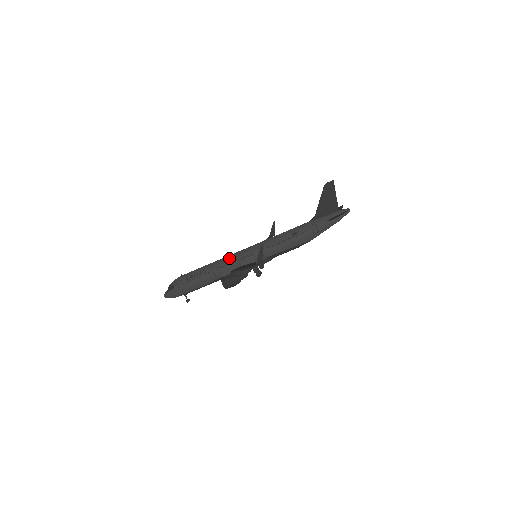
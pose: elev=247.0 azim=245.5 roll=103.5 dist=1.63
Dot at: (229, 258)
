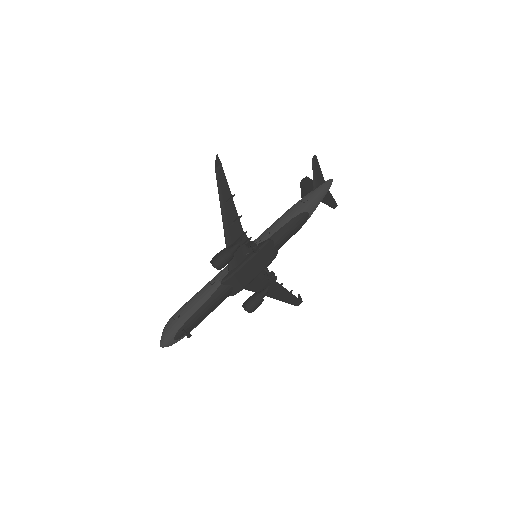
Dot at: occluded
